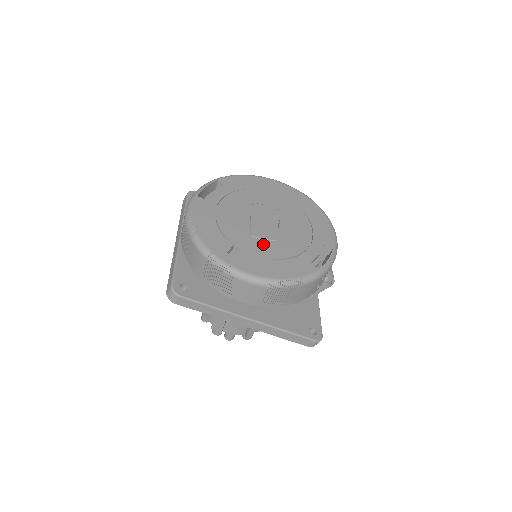
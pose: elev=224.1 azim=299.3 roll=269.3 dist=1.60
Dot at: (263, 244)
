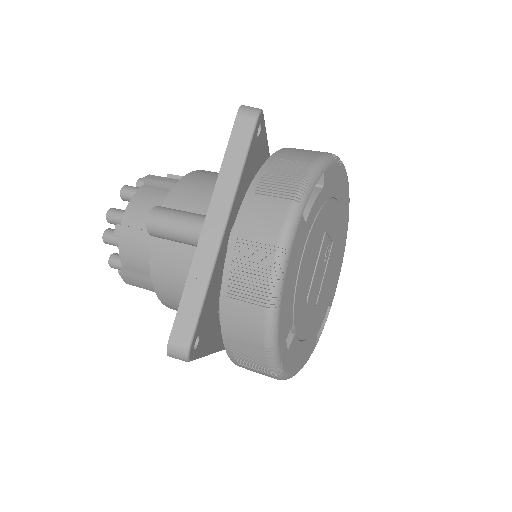
Dot at: (308, 315)
